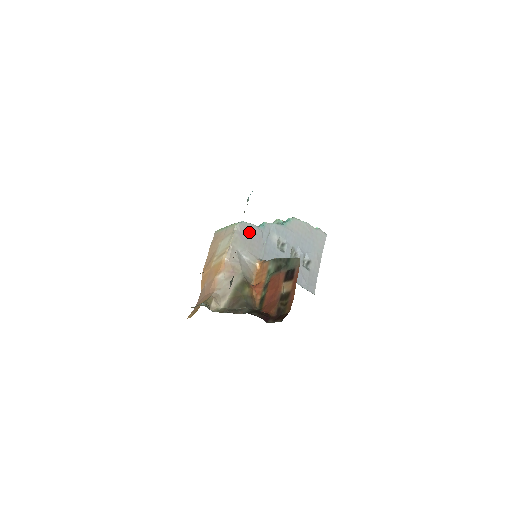
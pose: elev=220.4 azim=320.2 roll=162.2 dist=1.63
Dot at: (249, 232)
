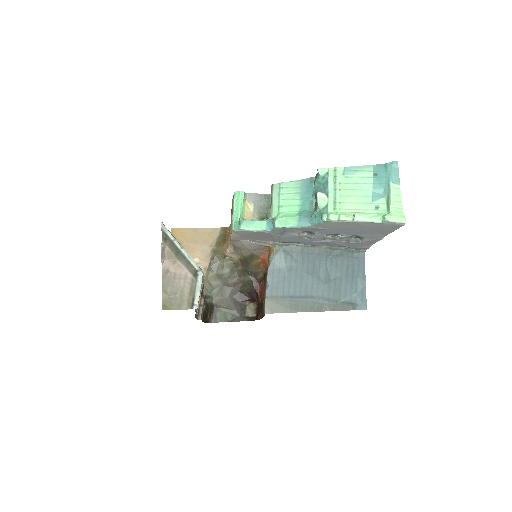
Dot at: (251, 234)
